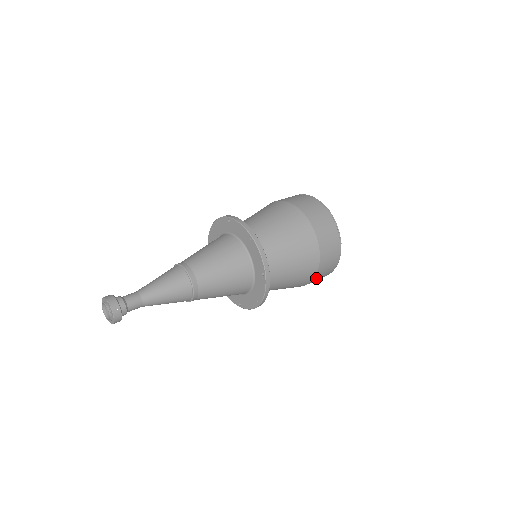
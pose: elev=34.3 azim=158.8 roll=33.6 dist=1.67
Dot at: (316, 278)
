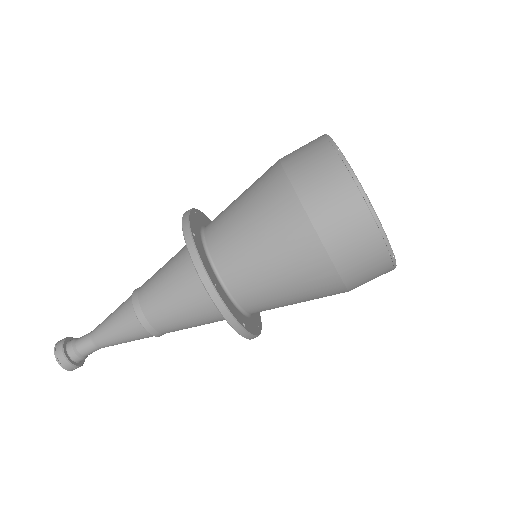
Dot at: (325, 225)
